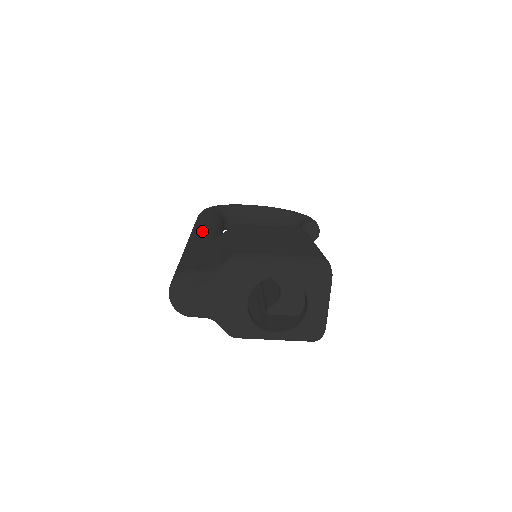
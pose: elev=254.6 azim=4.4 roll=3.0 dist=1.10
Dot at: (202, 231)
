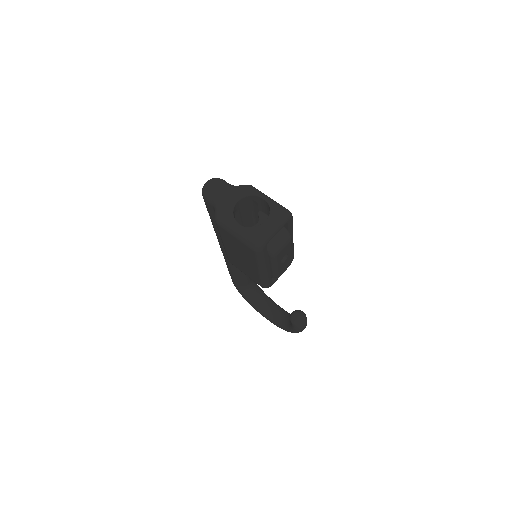
Dot at: occluded
